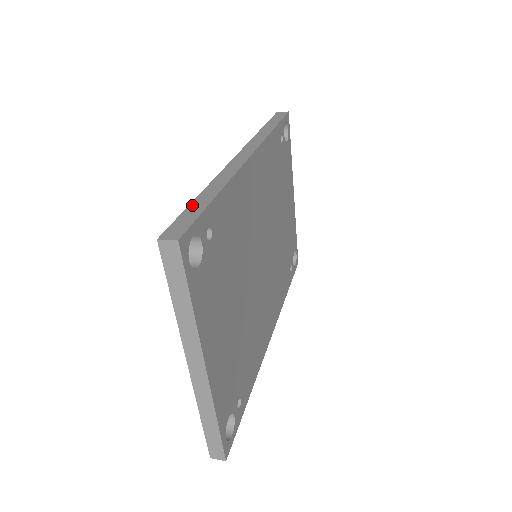
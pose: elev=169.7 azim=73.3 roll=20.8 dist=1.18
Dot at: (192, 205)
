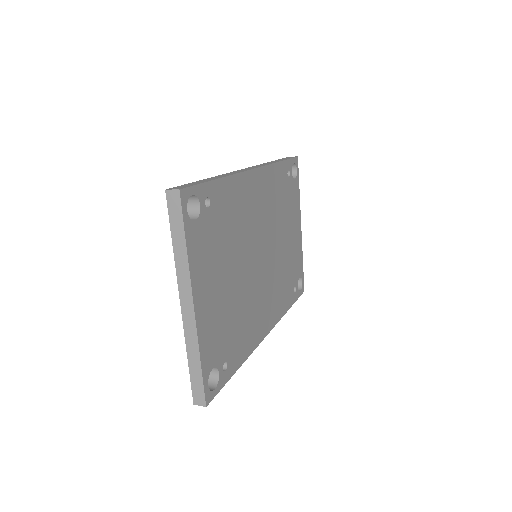
Dot at: (197, 181)
